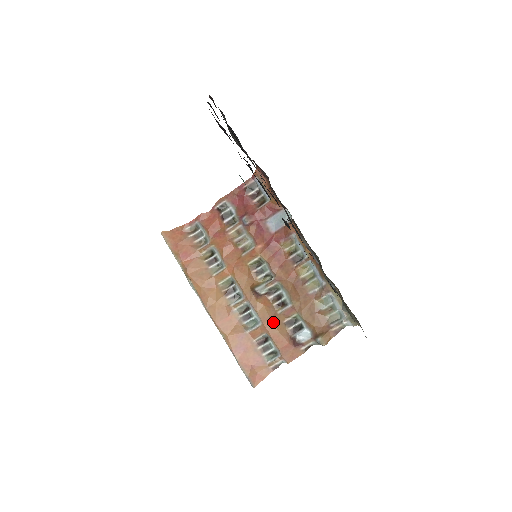
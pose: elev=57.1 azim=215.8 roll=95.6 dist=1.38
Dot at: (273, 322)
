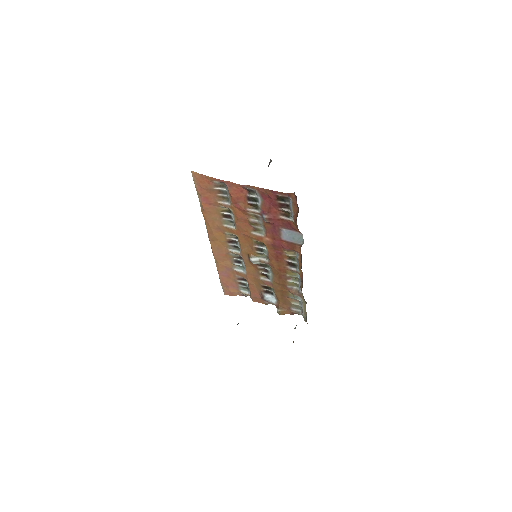
Dot at: (254, 279)
